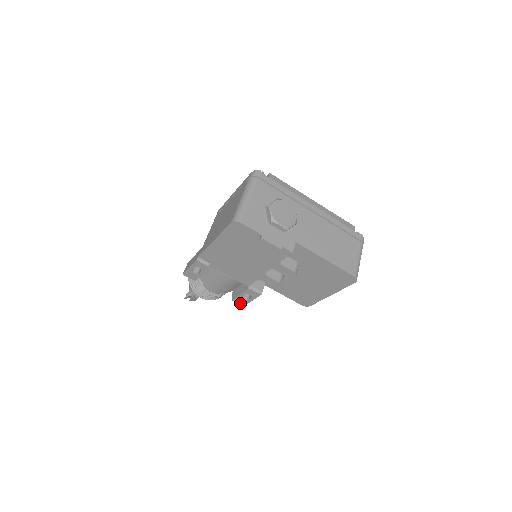
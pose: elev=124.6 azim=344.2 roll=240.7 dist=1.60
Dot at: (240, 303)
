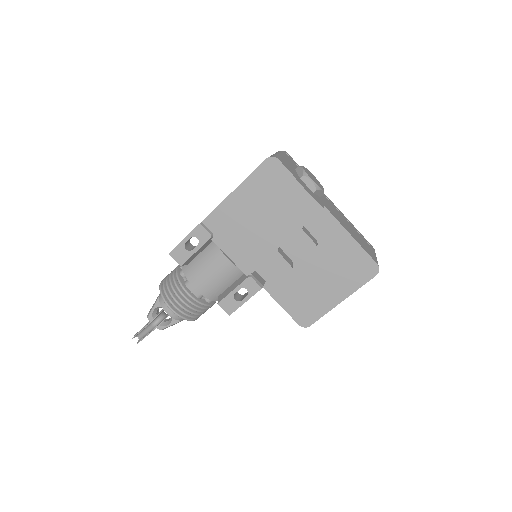
Dot at: (227, 309)
